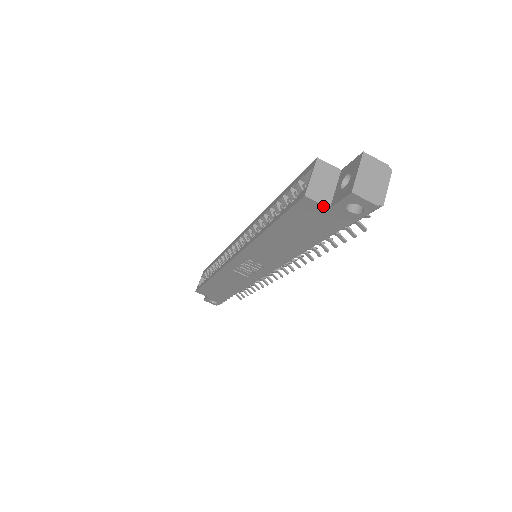
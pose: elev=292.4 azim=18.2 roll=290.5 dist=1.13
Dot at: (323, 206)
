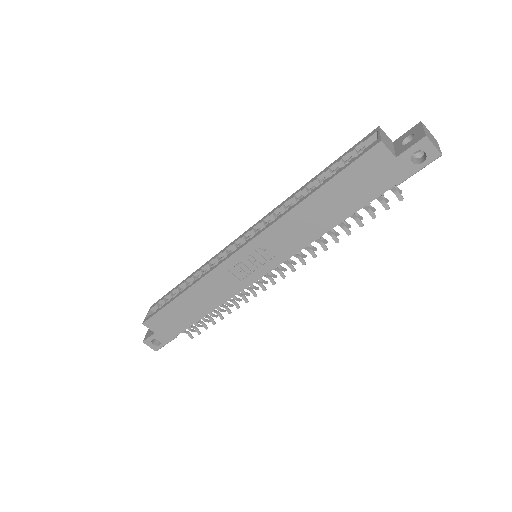
Dot at: (391, 155)
